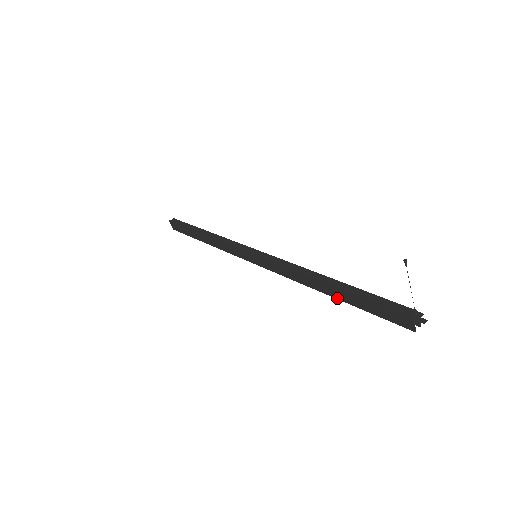
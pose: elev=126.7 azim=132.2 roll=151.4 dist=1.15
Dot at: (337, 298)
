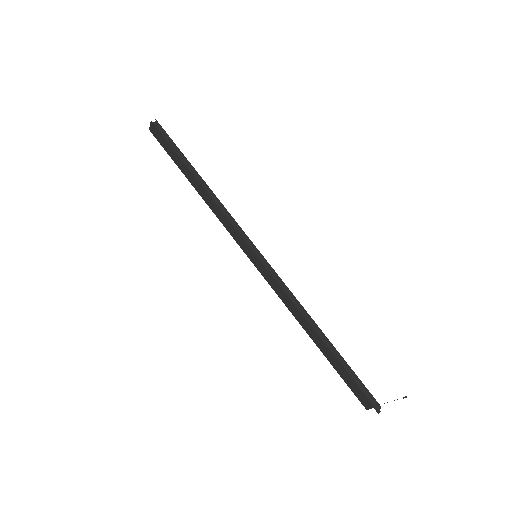
Dot at: (319, 348)
